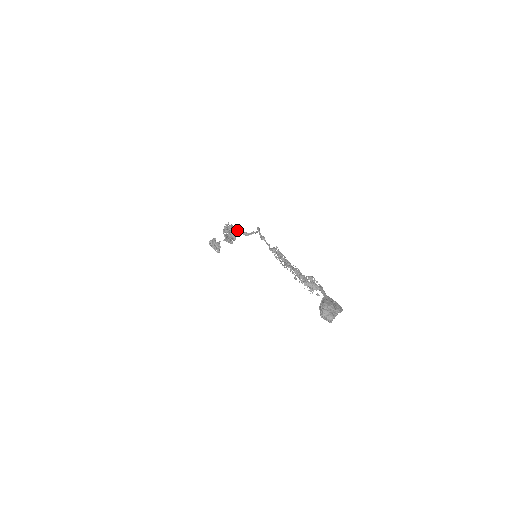
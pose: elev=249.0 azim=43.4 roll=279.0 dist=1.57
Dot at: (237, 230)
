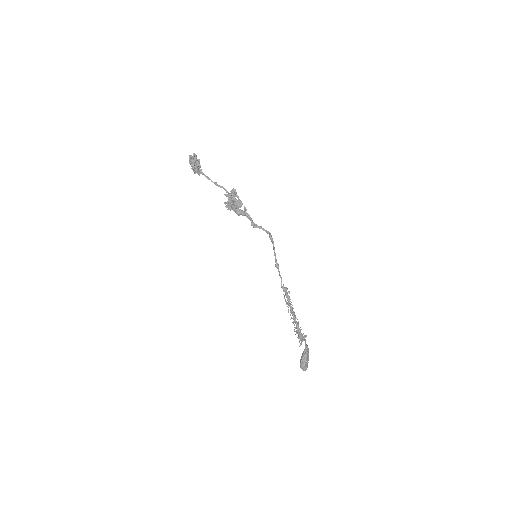
Dot at: (247, 217)
